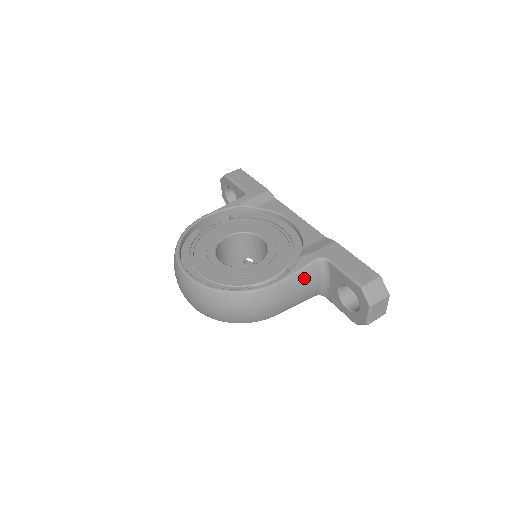
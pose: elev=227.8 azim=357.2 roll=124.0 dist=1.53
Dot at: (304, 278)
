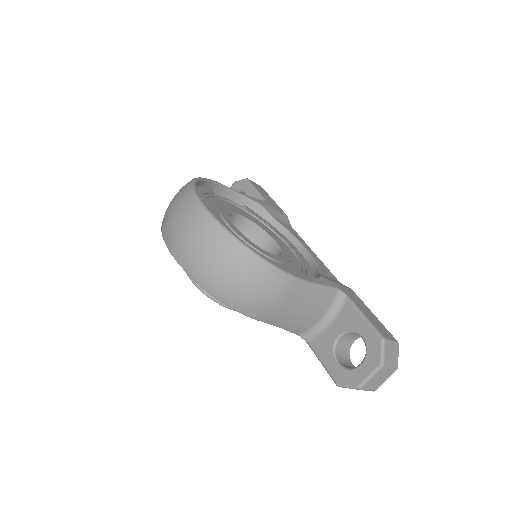
Dot at: (317, 298)
